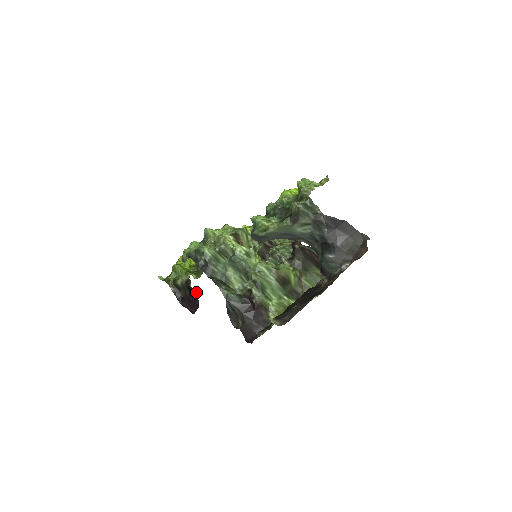
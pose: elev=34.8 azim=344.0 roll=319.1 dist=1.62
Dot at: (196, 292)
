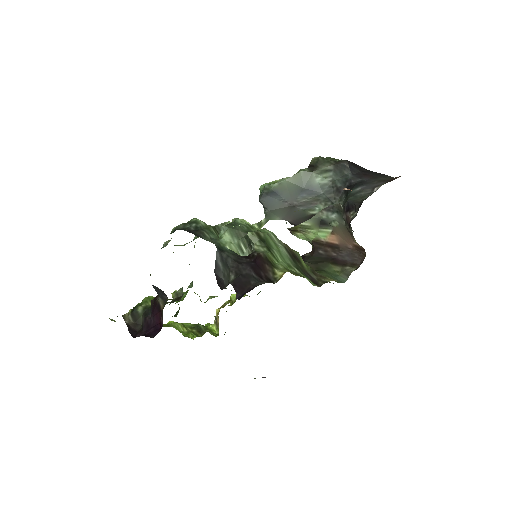
Dot at: (164, 303)
